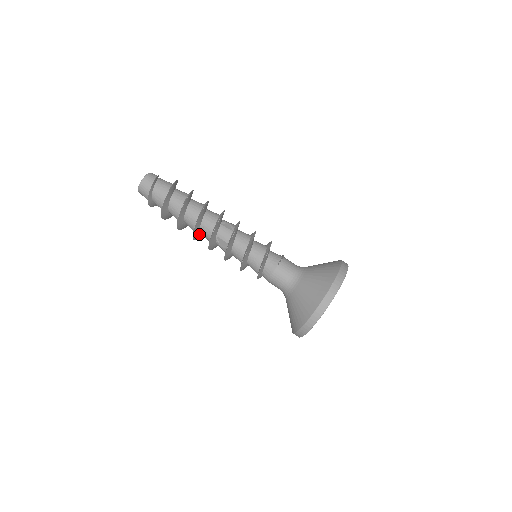
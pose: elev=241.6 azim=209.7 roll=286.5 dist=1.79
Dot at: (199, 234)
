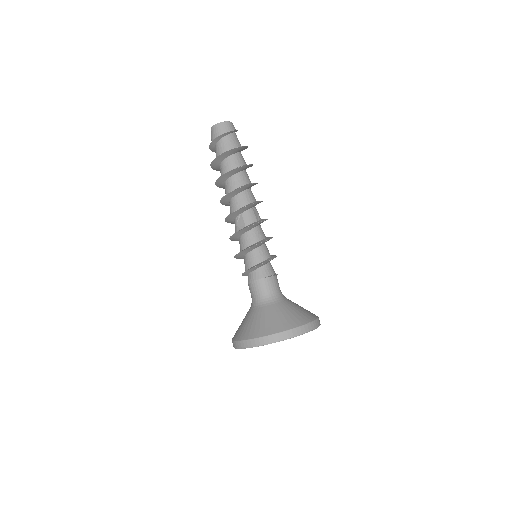
Dot at: (228, 200)
